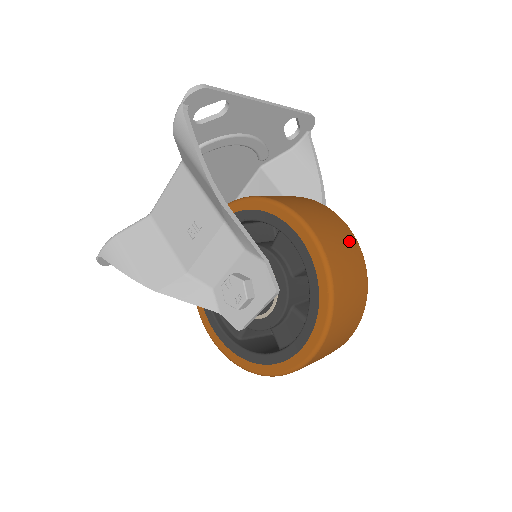
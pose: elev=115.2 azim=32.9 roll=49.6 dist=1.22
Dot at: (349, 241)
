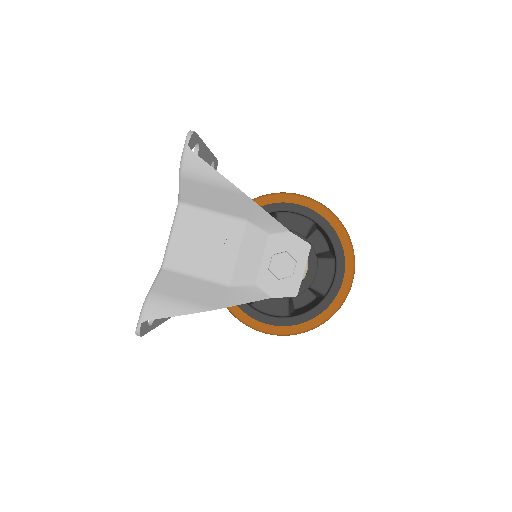
Dot at: occluded
